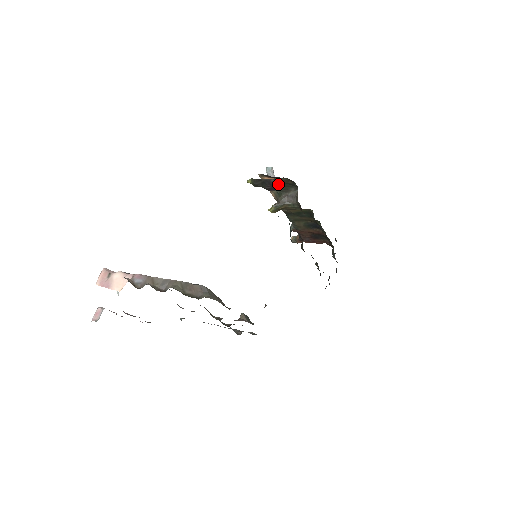
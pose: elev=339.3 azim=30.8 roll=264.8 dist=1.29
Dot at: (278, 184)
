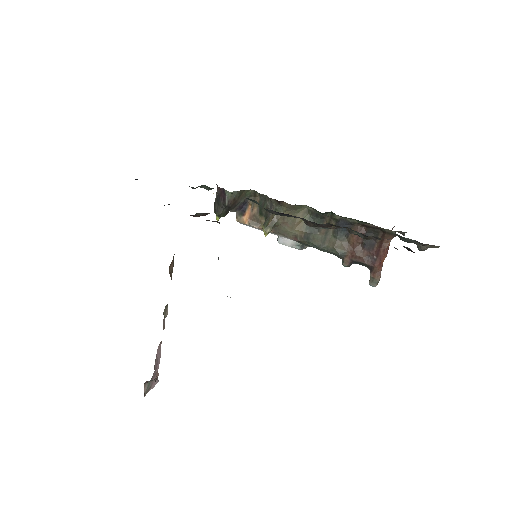
Dot at: (257, 214)
